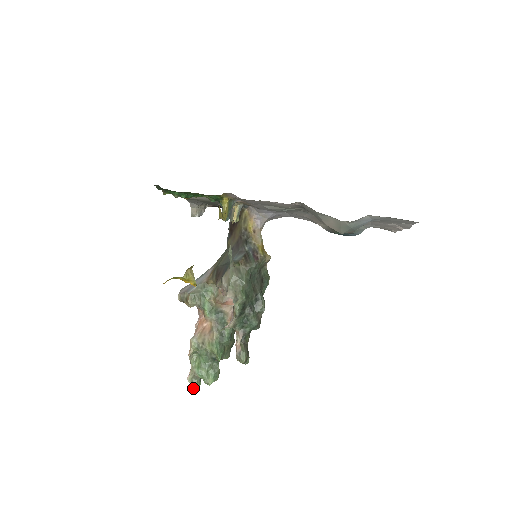
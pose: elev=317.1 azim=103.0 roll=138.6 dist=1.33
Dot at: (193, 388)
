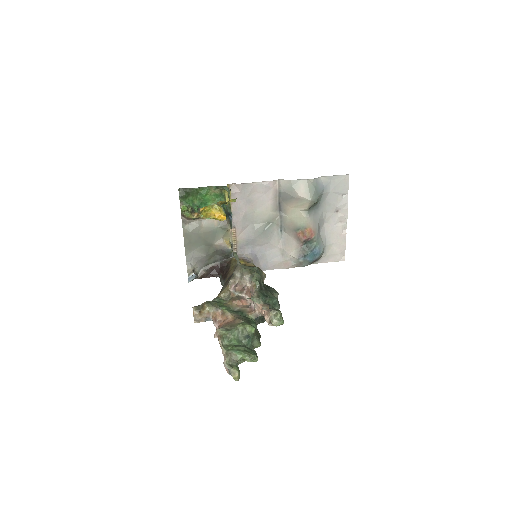
Dot at: (233, 372)
